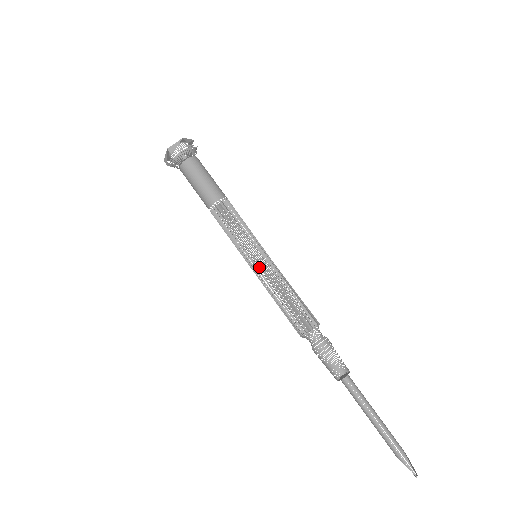
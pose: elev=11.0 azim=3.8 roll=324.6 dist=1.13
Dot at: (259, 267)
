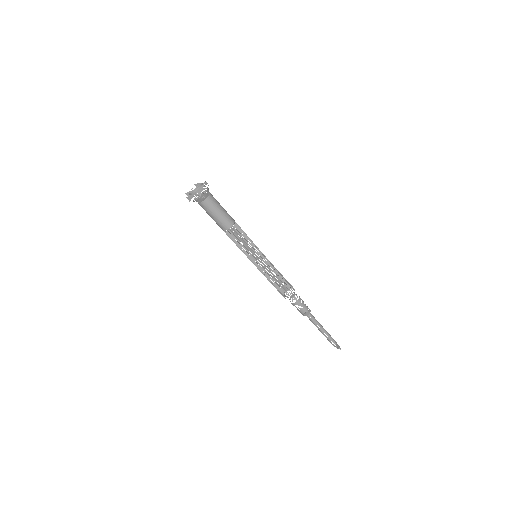
Dot at: occluded
